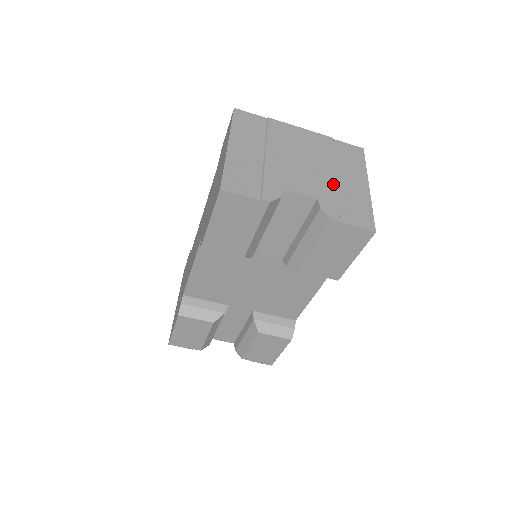
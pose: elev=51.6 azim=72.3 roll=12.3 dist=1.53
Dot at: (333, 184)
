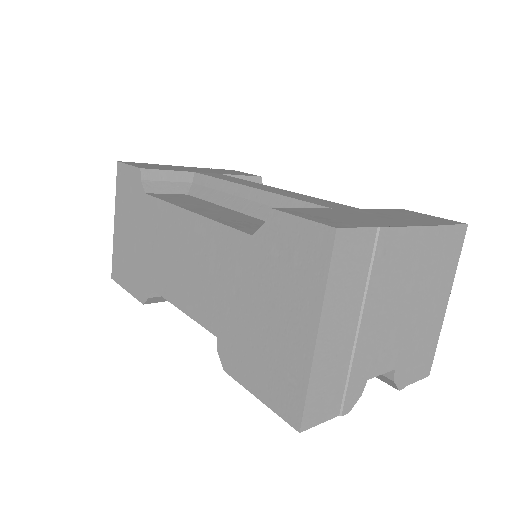
Dot at: (416, 330)
